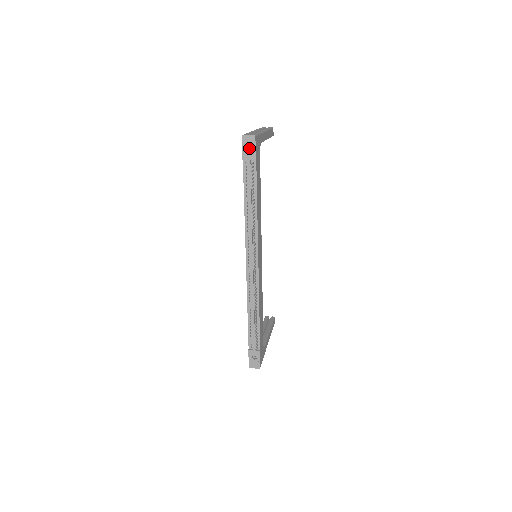
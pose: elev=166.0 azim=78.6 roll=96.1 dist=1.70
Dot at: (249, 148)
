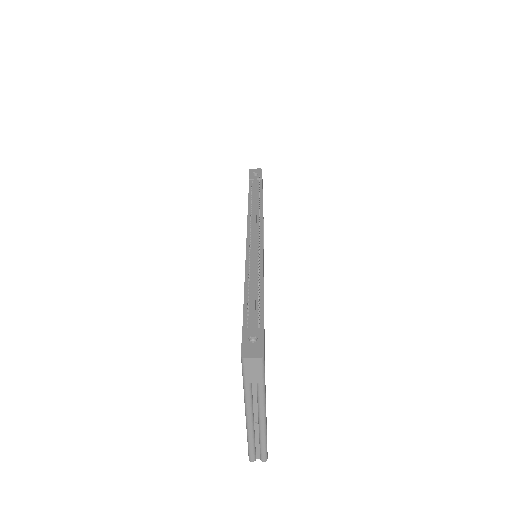
Dot at: occluded
